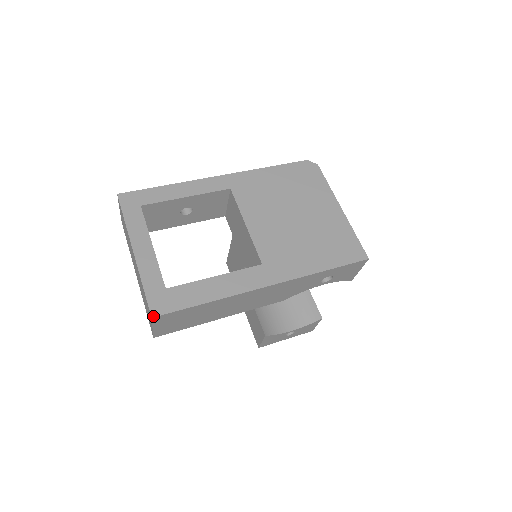
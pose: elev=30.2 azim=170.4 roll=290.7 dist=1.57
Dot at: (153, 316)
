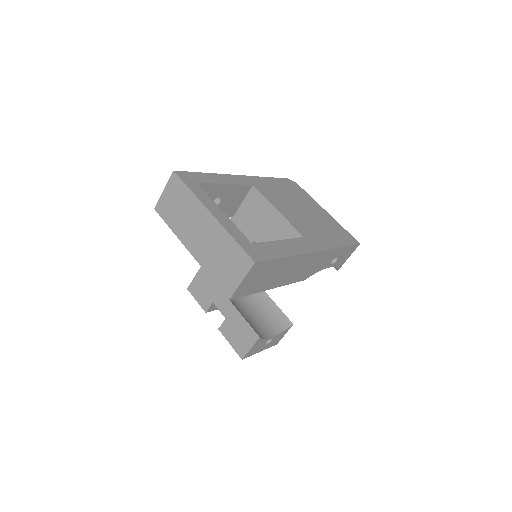
Dot at: (255, 261)
